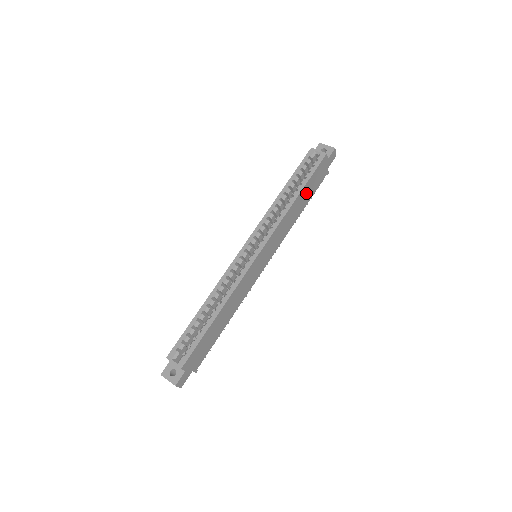
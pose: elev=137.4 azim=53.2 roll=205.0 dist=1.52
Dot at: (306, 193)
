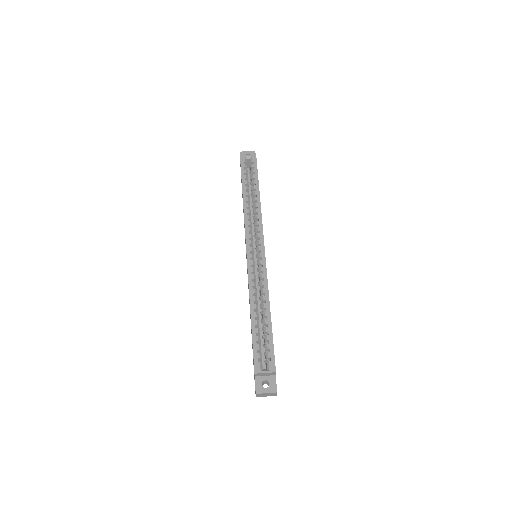
Dot at: occluded
